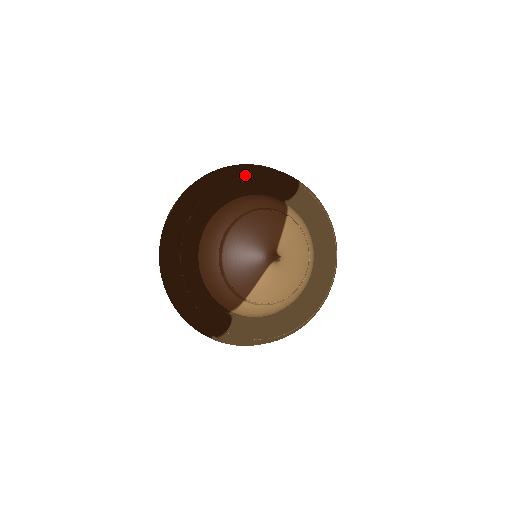
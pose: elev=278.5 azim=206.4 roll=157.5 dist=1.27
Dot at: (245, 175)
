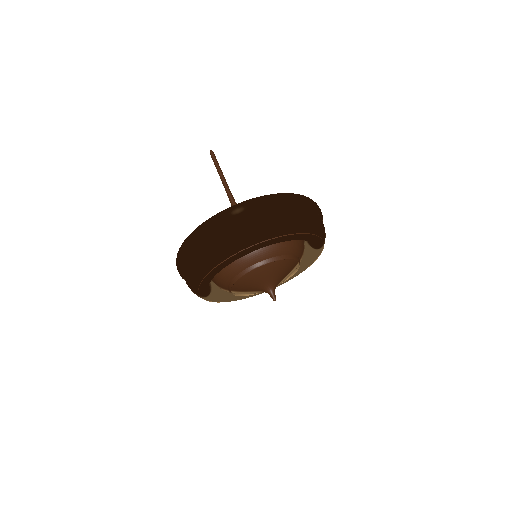
Dot at: (306, 234)
